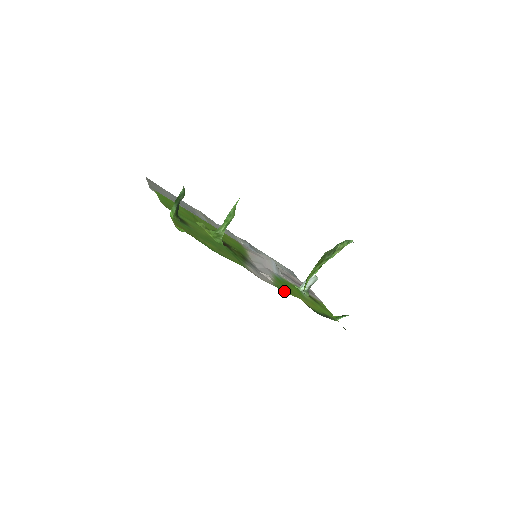
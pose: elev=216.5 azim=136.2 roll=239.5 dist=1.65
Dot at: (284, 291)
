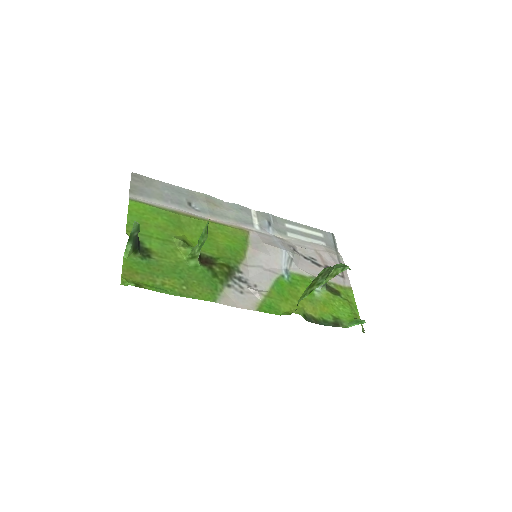
Dot at: (272, 312)
